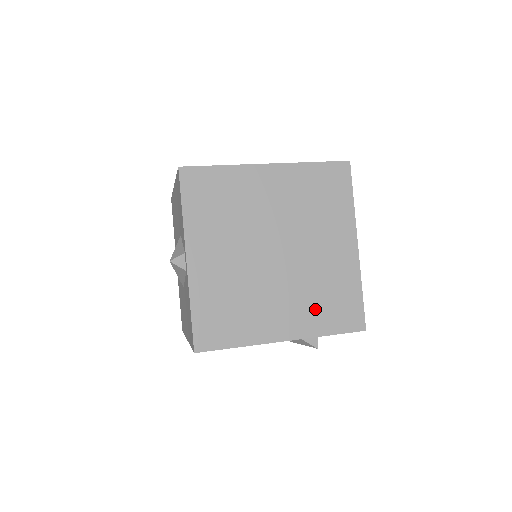
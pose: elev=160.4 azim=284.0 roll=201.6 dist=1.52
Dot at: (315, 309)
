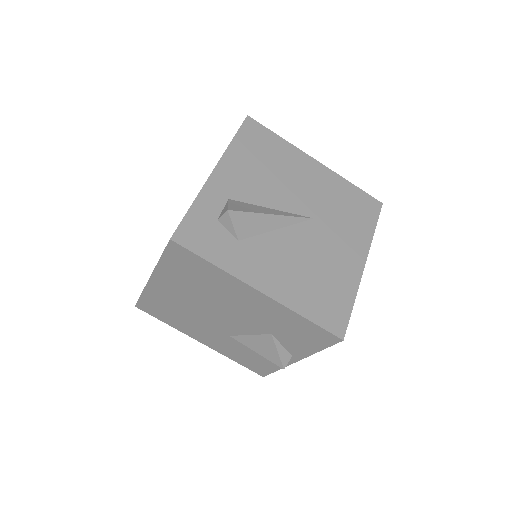
Dot at: occluded
